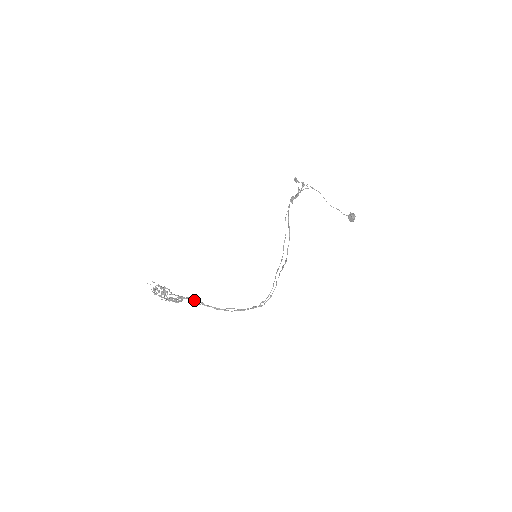
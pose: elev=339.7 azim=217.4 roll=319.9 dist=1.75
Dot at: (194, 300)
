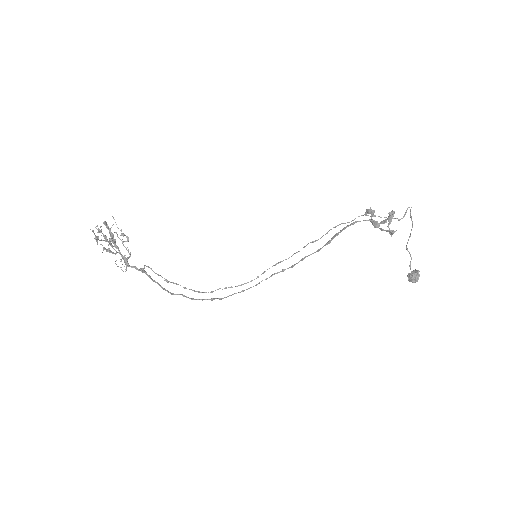
Dot at: (141, 271)
